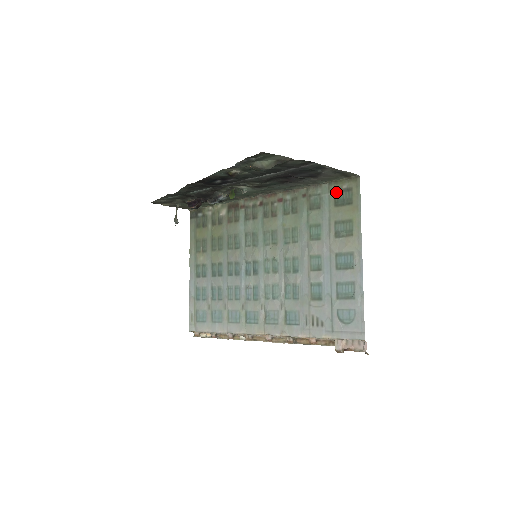
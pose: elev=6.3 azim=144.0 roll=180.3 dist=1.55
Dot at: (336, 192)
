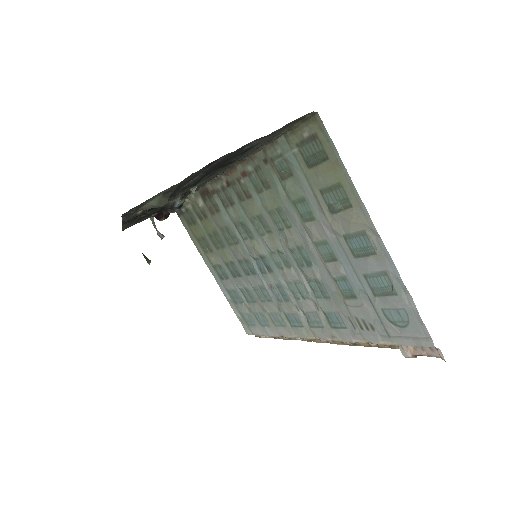
Dot at: (299, 146)
